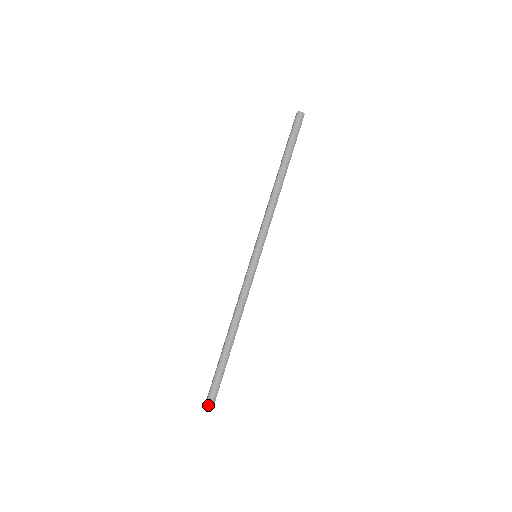
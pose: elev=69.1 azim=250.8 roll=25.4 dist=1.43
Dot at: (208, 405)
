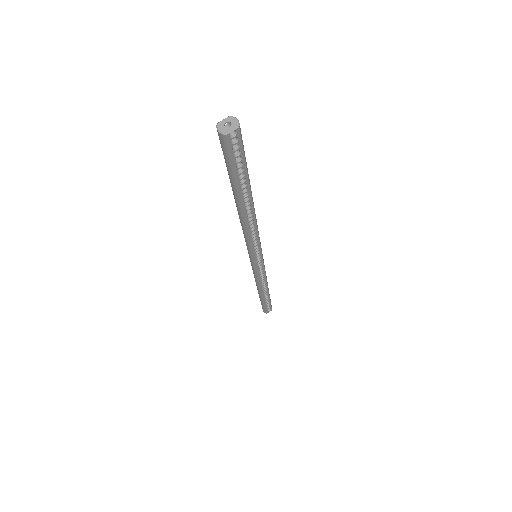
Dot at: (236, 122)
